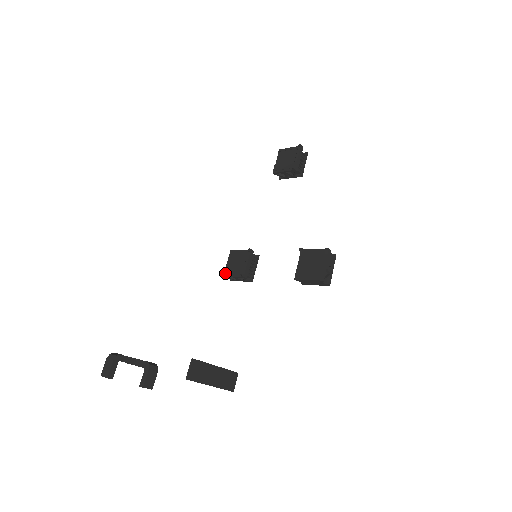
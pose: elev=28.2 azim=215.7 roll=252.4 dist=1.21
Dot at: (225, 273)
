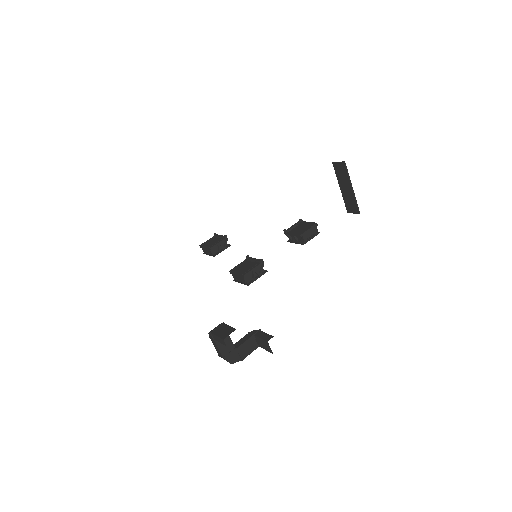
Dot at: (244, 273)
